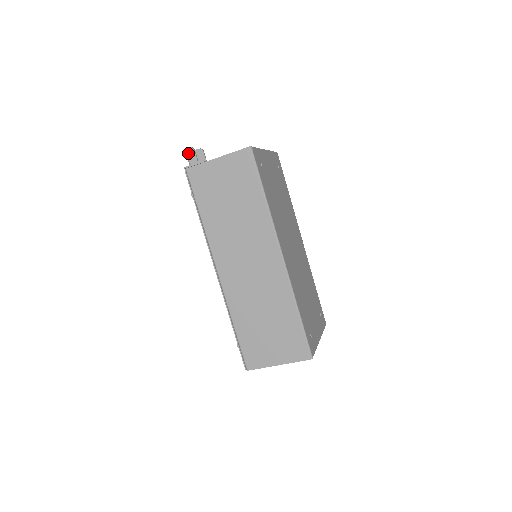
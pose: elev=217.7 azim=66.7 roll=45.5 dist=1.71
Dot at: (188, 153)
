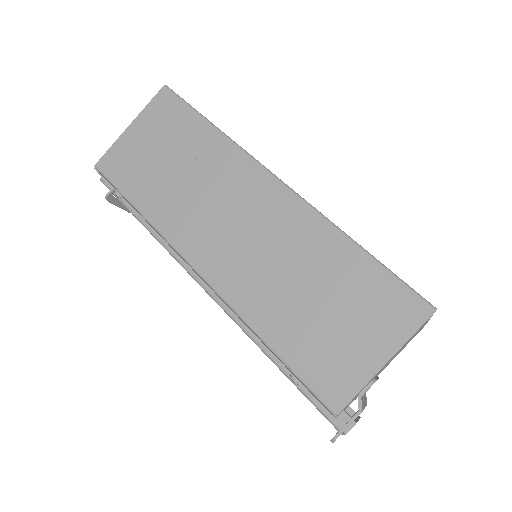
Dot at: (105, 181)
